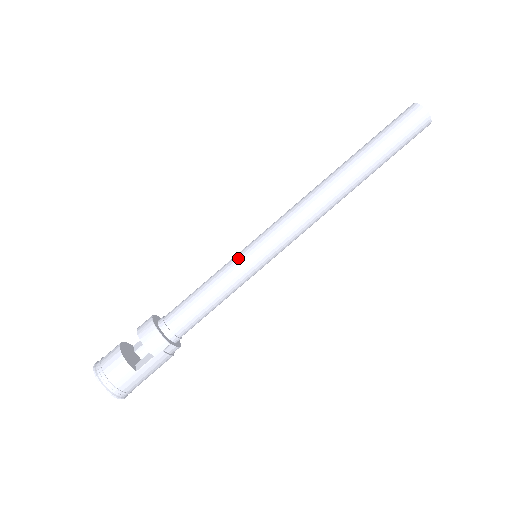
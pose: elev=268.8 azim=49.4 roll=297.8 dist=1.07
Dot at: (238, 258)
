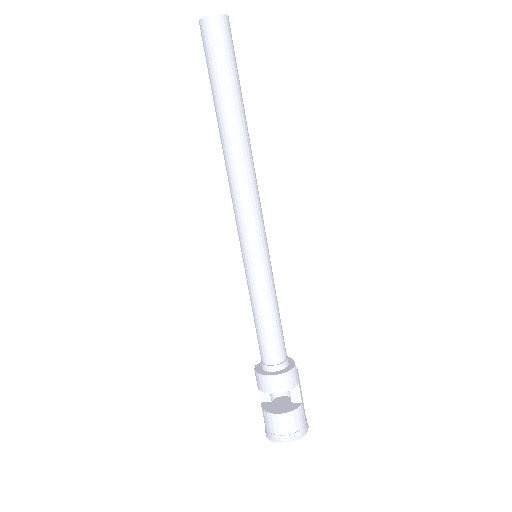
Dot at: (258, 274)
